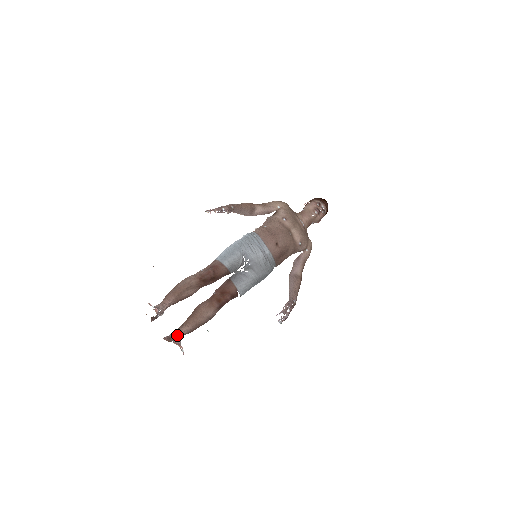
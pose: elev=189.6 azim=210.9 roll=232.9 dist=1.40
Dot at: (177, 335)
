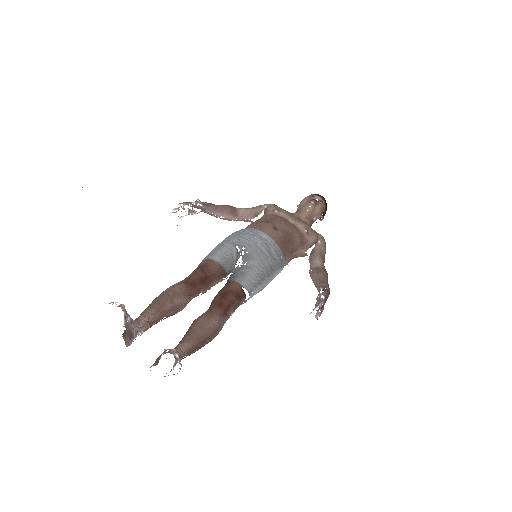
Dot at: (168, 352)
